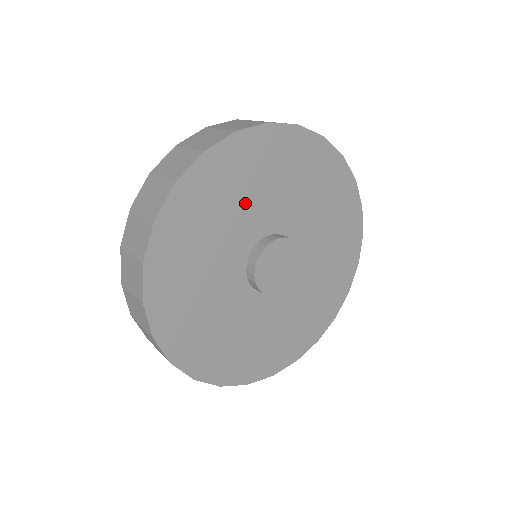
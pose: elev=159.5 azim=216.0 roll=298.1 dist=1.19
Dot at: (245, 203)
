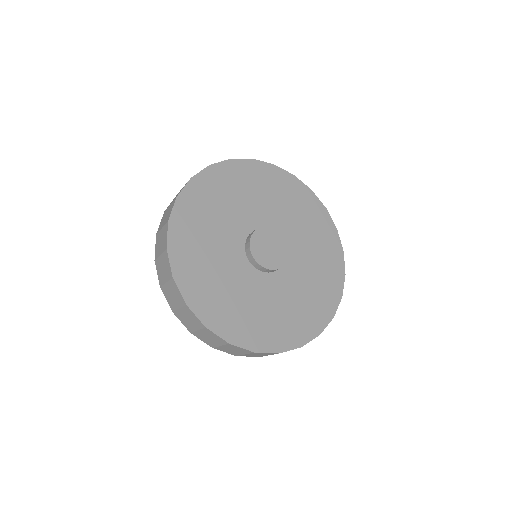
Dot at: (286, 212)
